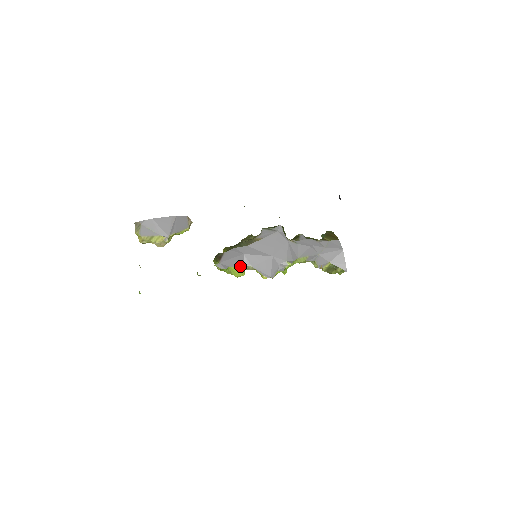
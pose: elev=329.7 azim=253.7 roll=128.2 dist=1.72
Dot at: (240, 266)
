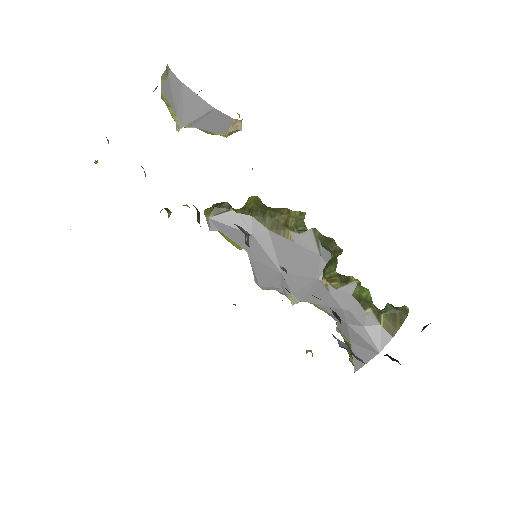
Dot at: (236, 242)
